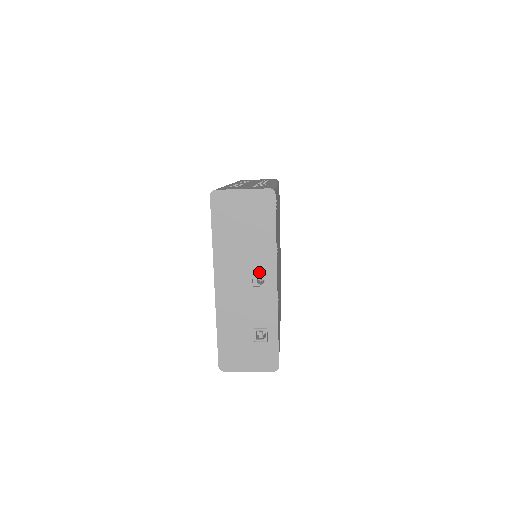
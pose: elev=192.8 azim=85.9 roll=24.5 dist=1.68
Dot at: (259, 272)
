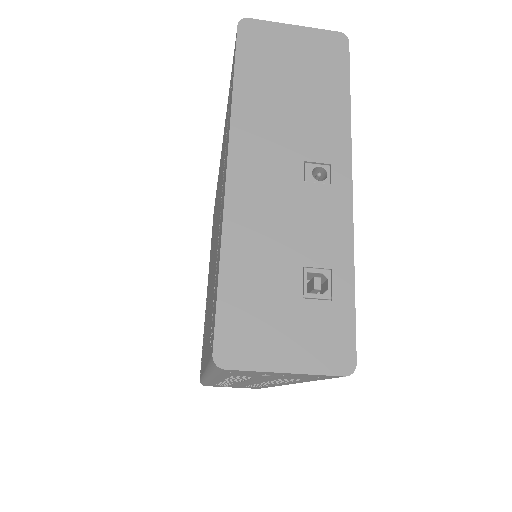
Dot at: (318, 157)
